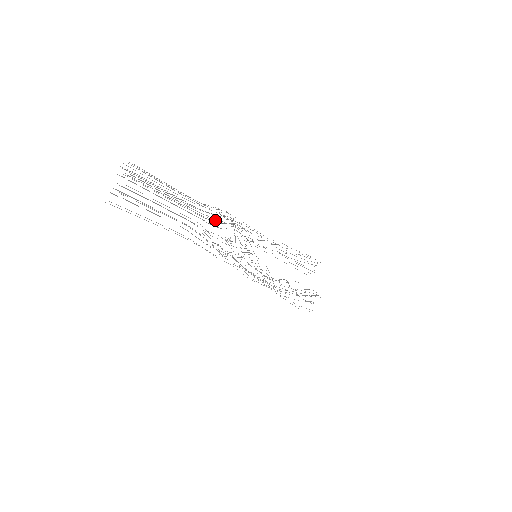
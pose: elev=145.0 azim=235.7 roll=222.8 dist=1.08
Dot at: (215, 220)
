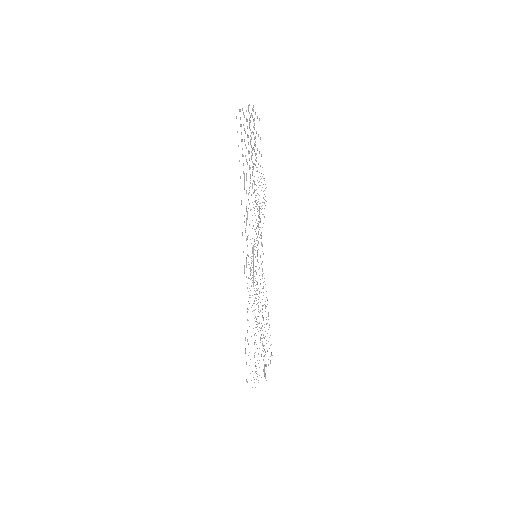
Dot at: (255, 195)
